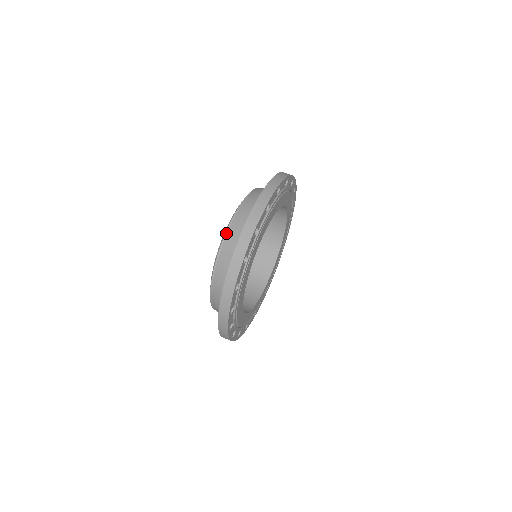
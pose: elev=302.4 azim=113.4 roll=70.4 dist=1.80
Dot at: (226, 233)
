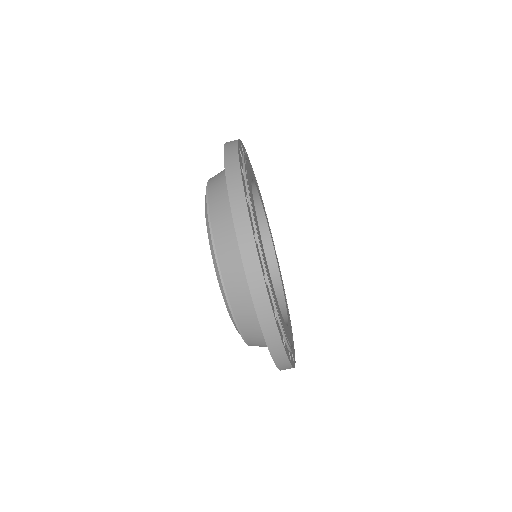
Dot at: occluded
